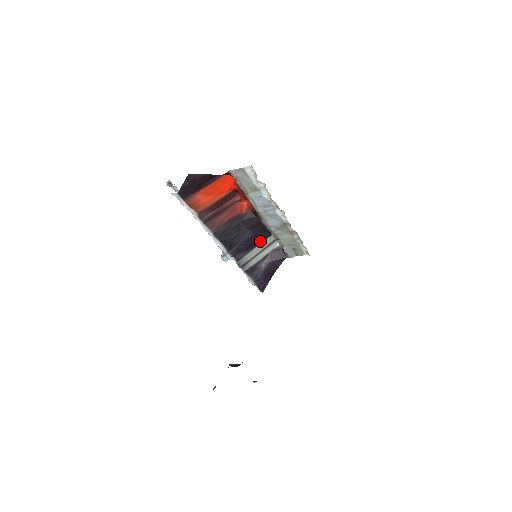
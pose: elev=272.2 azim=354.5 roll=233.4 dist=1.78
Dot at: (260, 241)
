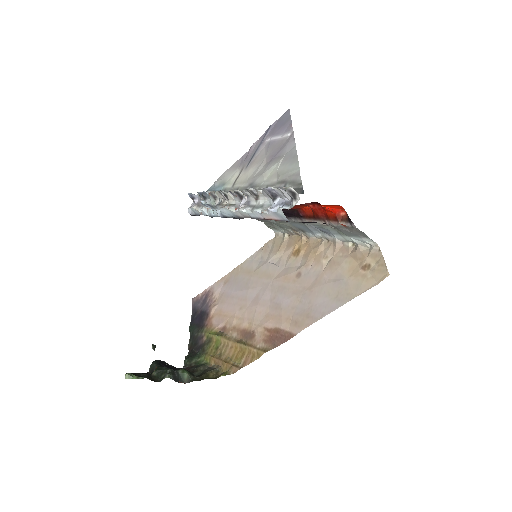
Dot at: occluded
